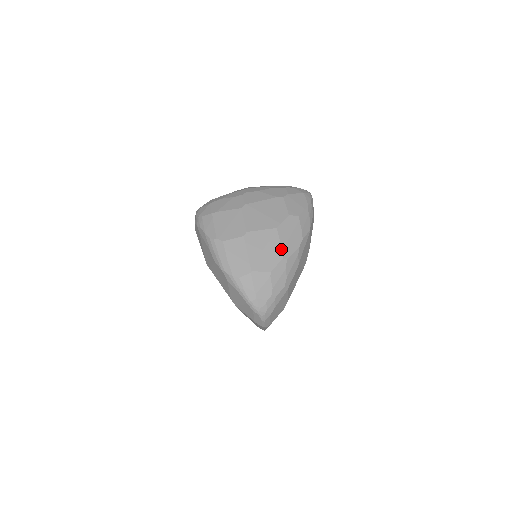
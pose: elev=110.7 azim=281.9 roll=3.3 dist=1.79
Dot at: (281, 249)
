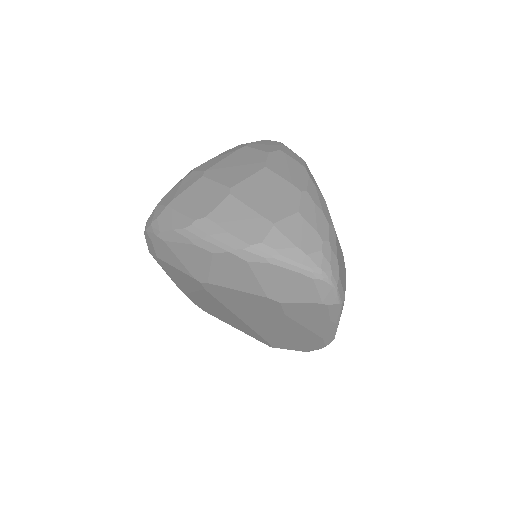
Dot at: (290, 183)
